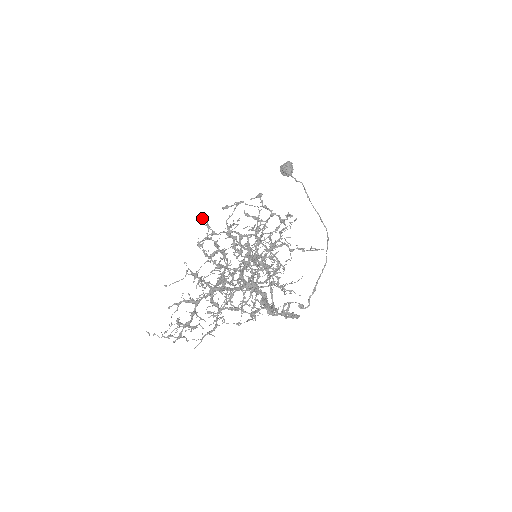
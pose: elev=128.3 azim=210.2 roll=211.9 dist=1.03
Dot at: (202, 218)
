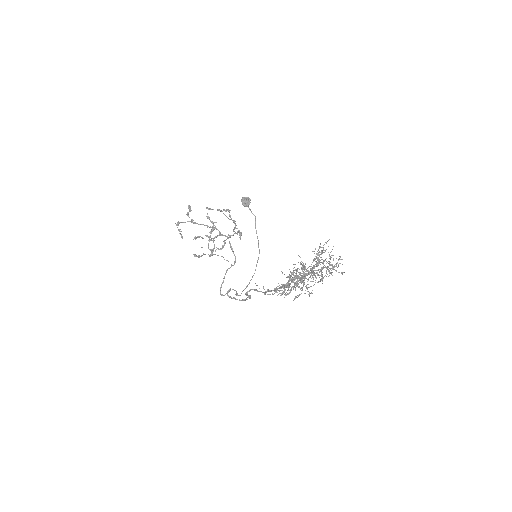
Dot at: (189, 207)
